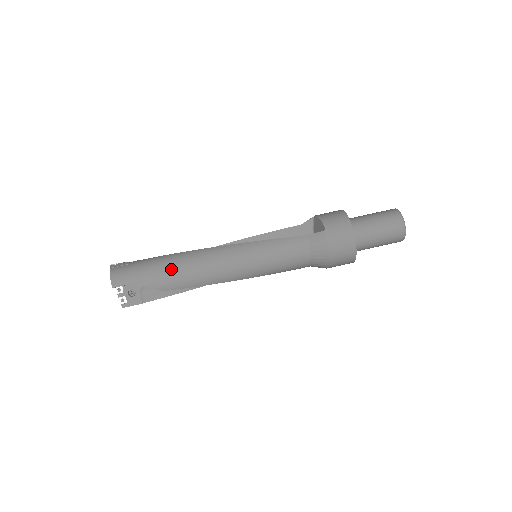
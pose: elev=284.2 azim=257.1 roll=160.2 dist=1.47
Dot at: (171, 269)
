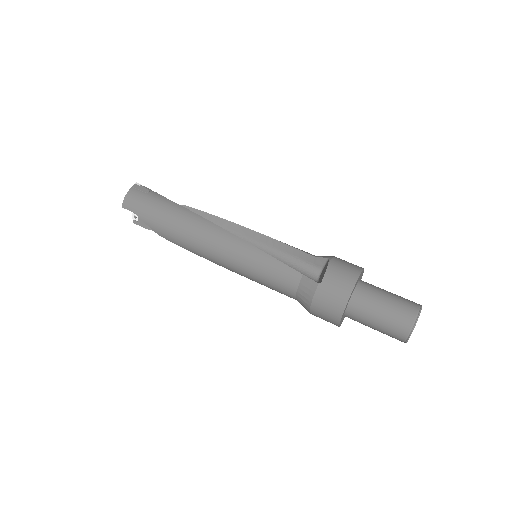
Dot at: (171, 223)
